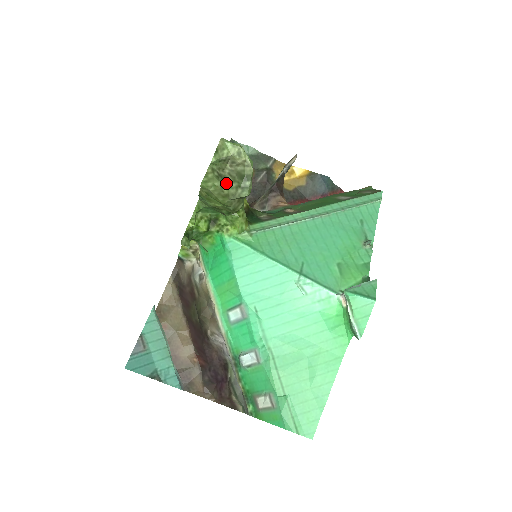
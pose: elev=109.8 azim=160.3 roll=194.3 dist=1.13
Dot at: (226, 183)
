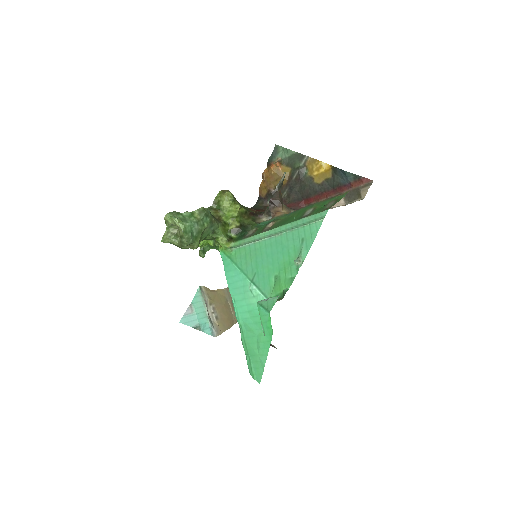
Dot at: (176, 239)
